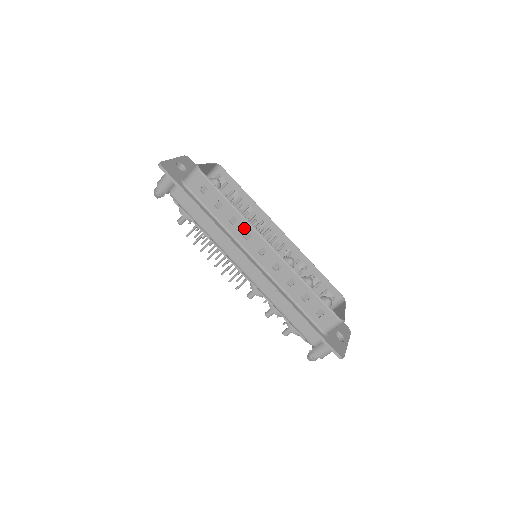
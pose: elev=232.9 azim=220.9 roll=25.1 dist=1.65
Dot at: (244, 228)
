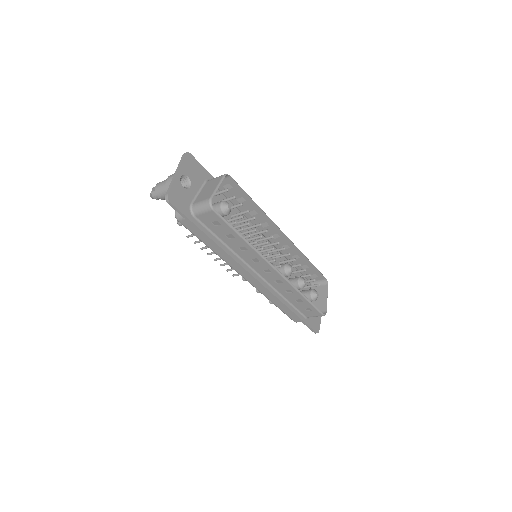
Dot at: (253, 256)
